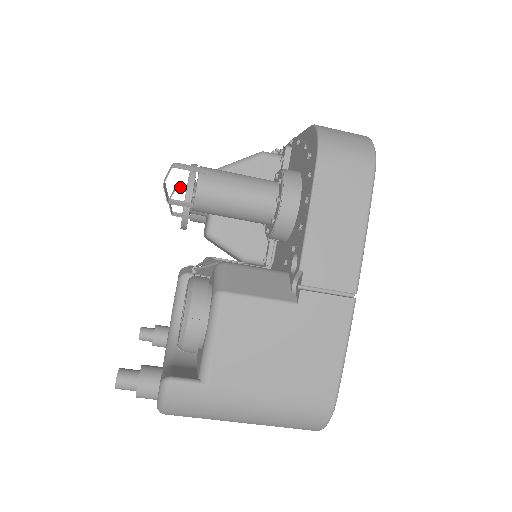
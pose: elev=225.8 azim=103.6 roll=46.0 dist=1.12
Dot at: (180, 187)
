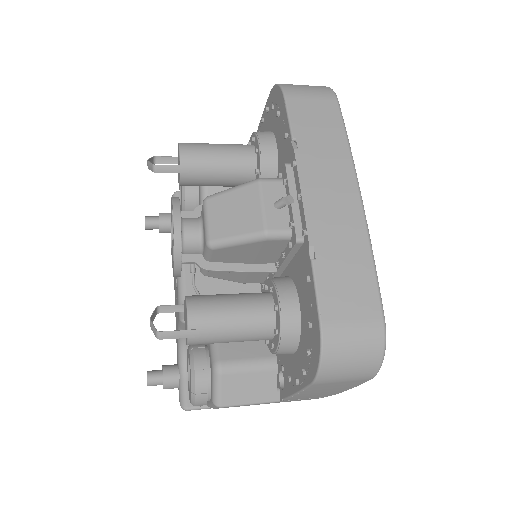
Dot at: (159, 166)
